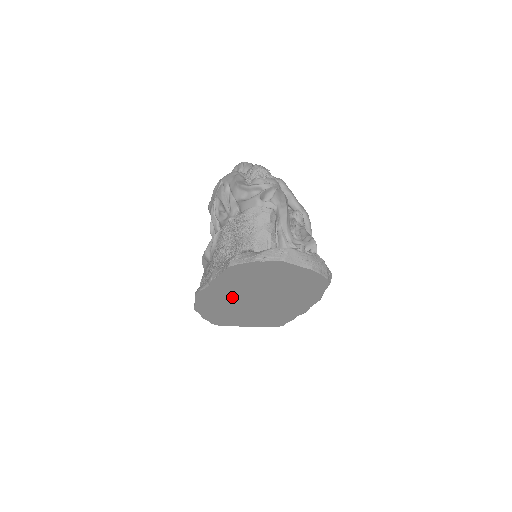
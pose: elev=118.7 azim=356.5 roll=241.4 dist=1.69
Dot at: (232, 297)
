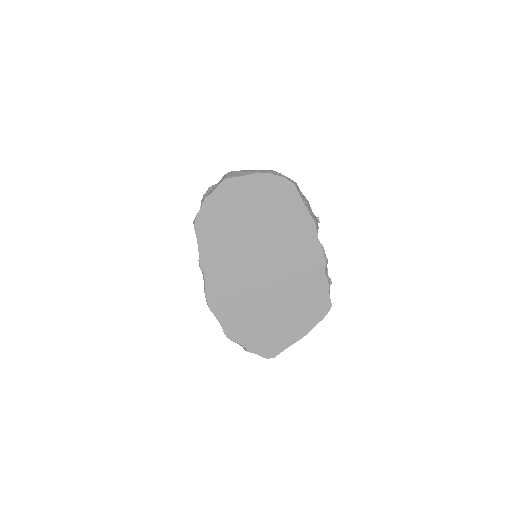
Dot at: (239, 282)
